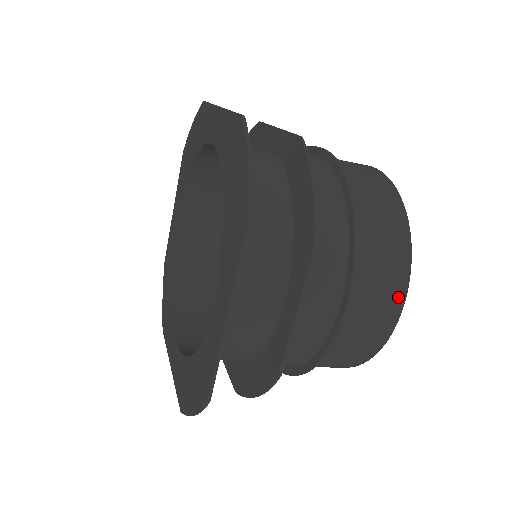
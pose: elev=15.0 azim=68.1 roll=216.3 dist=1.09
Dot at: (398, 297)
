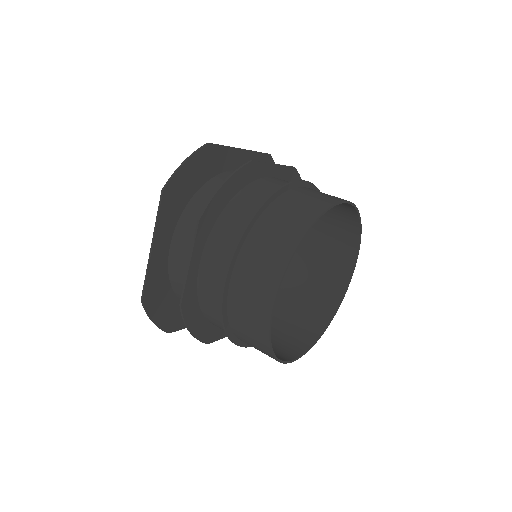
Dot at: occluded
